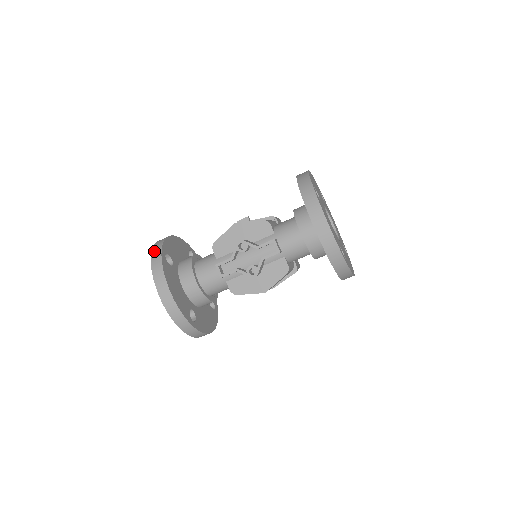
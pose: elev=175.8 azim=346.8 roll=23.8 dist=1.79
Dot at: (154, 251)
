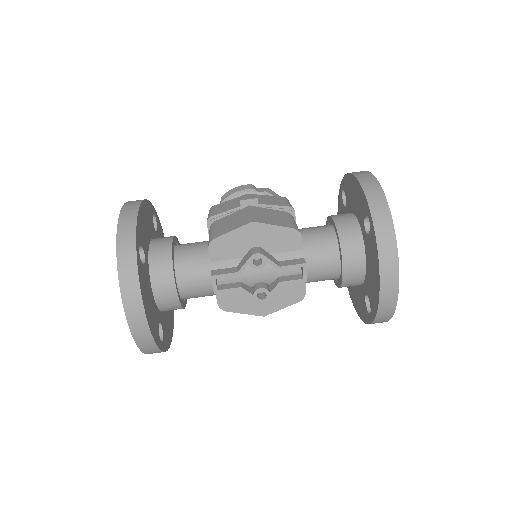
Dot at: (122, 240)
